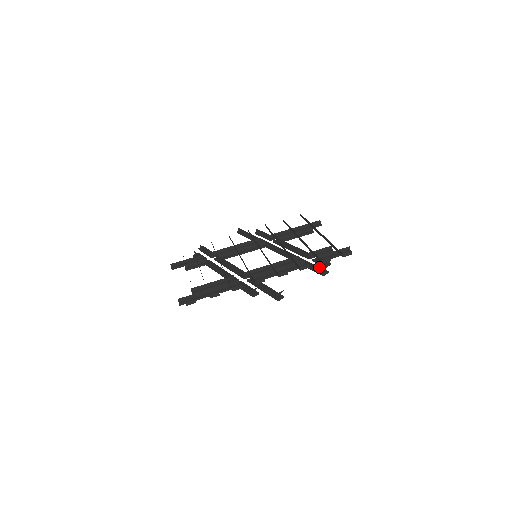
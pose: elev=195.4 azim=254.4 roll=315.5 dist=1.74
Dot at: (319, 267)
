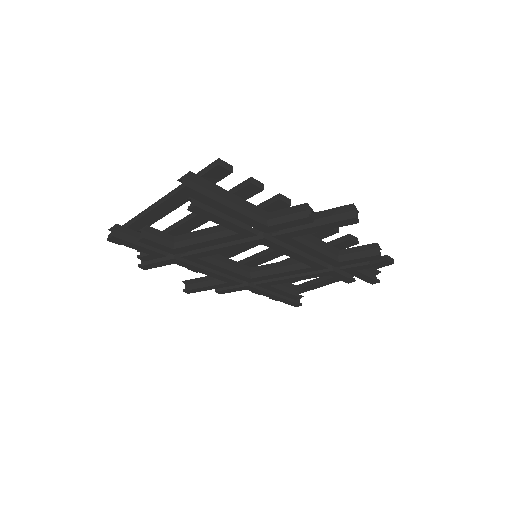
Dot at: (368, 250)
